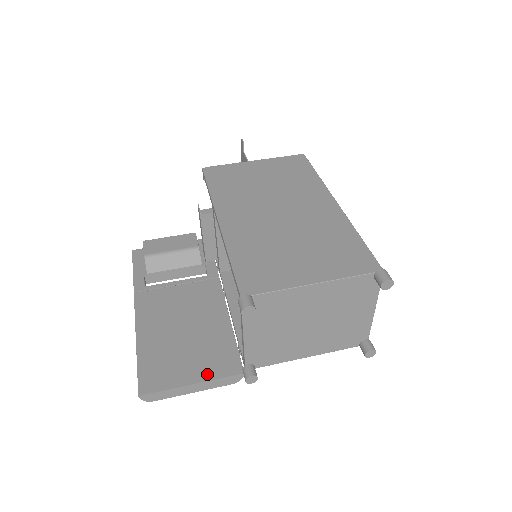
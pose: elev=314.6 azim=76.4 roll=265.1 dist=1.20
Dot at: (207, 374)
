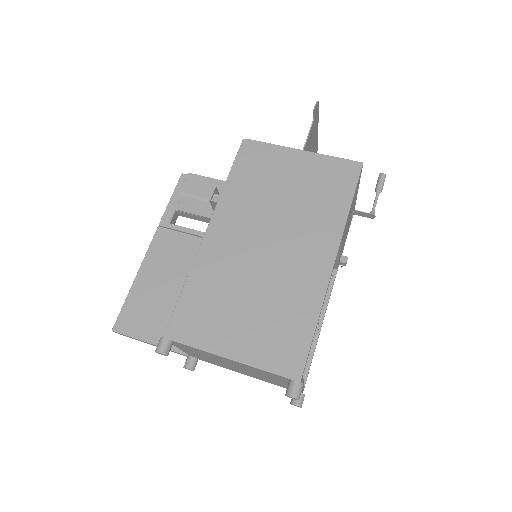
Dot at: occluded
